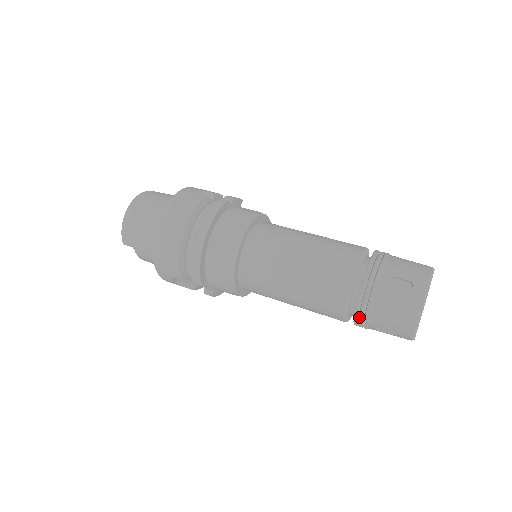
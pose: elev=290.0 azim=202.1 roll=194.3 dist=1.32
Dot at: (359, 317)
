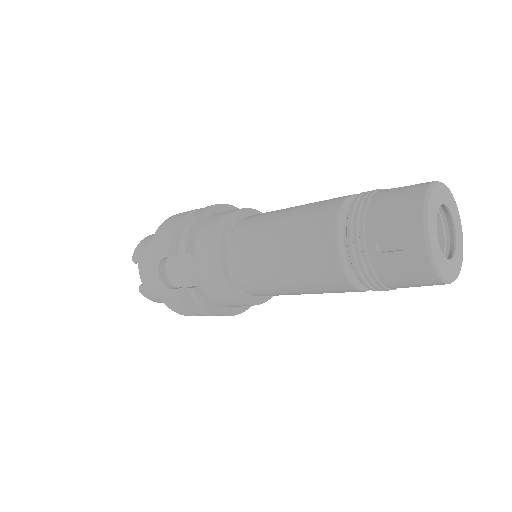
Dot at: (352, 228)
